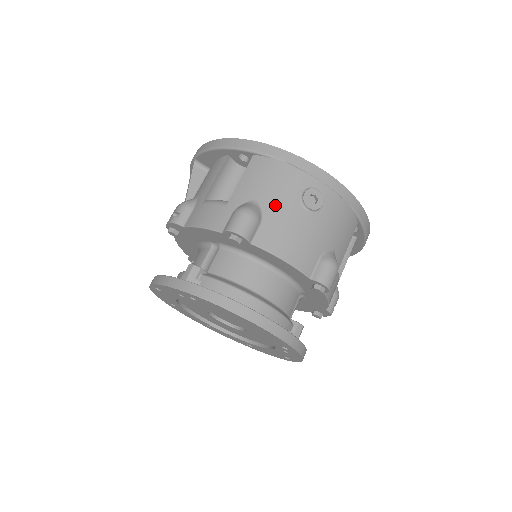
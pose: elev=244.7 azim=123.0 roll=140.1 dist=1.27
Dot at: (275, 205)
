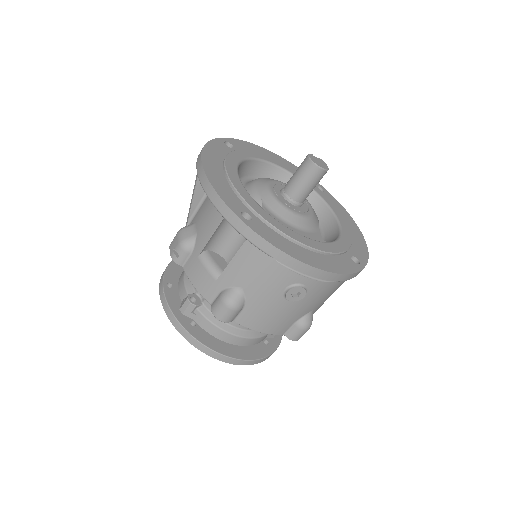
Dot at: (258, 296)
